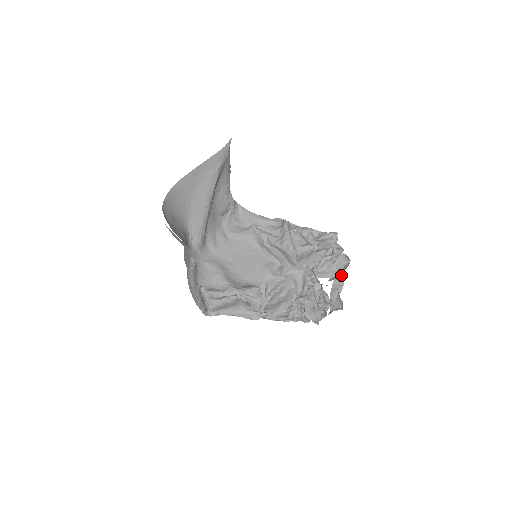
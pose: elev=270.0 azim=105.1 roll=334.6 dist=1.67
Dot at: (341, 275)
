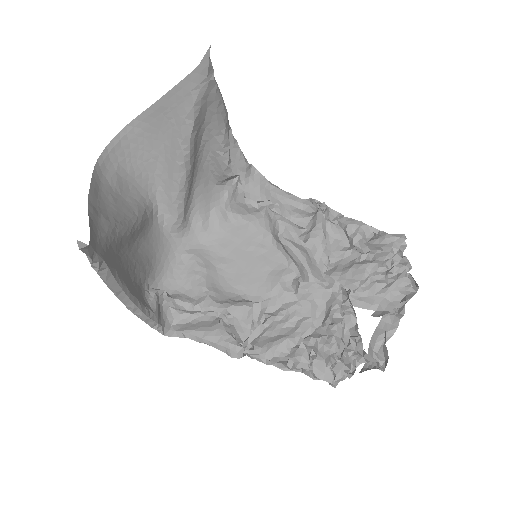
Dot at: (398, 309)
